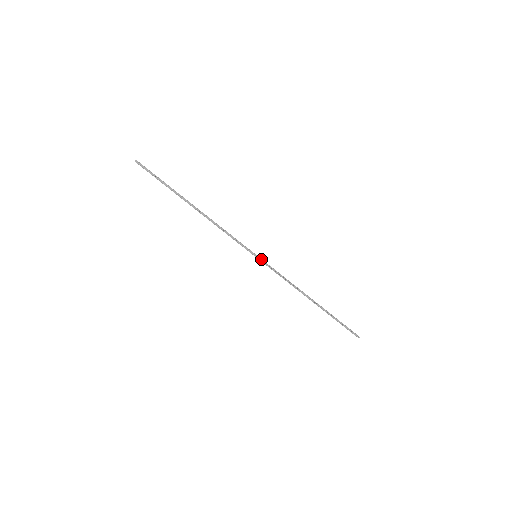
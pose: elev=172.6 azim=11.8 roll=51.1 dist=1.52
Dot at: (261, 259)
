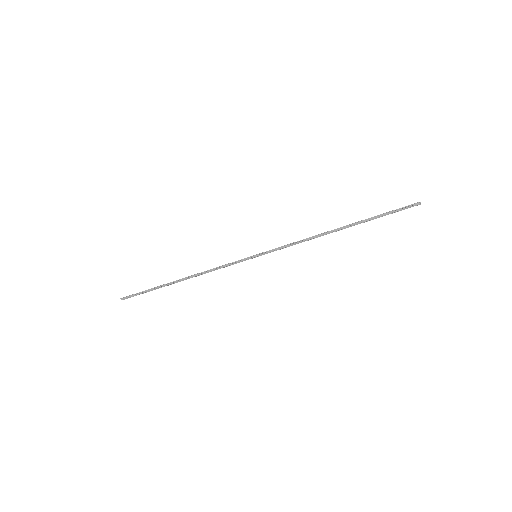
Dot at: (261, 253)
